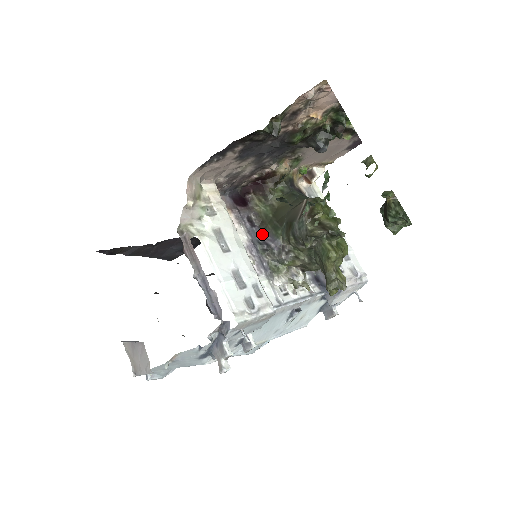
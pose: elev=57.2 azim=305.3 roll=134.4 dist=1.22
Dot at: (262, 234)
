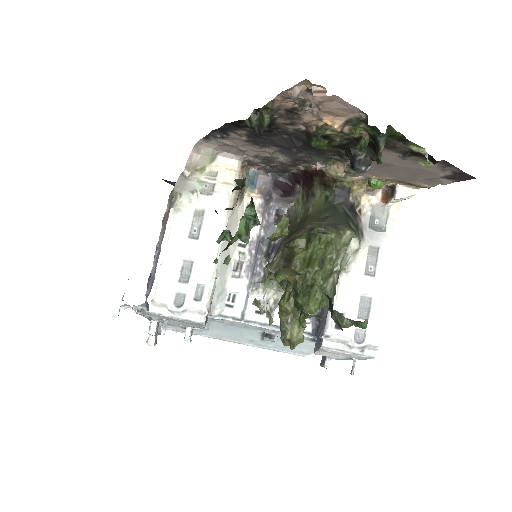
Dot at: occluded
